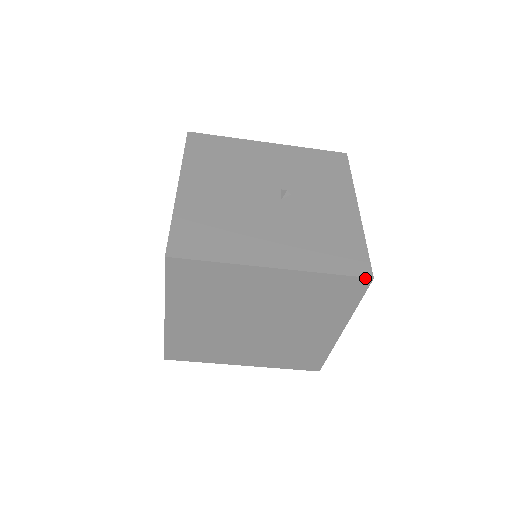
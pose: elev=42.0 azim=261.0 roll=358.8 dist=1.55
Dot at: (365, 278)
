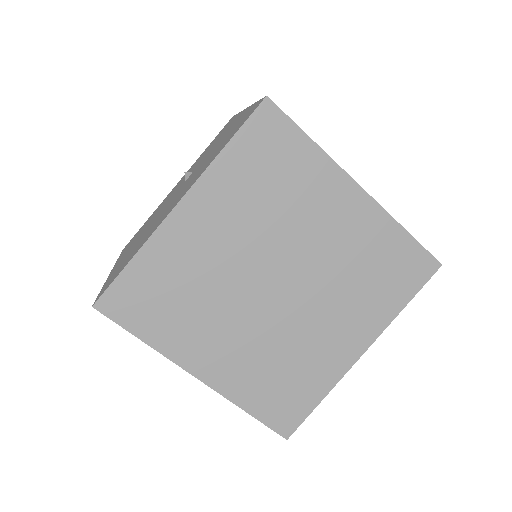
Dot at: (260, 106)
